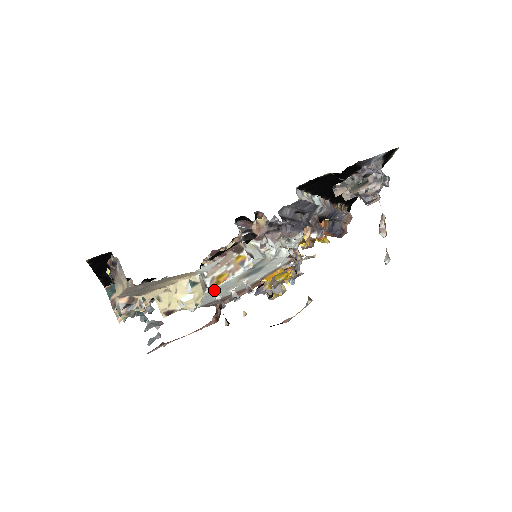
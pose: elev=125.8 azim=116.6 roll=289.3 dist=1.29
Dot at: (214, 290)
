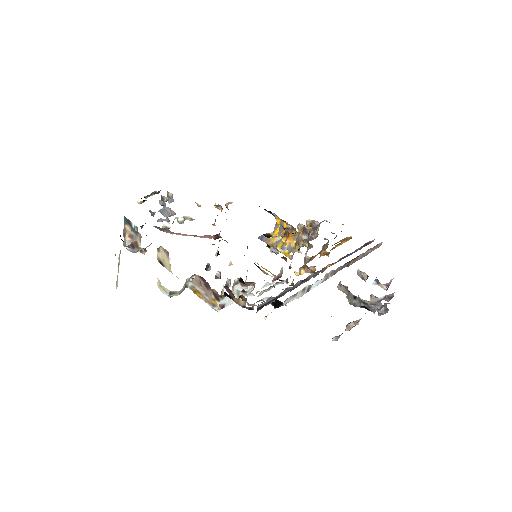
Dot at: occluded
